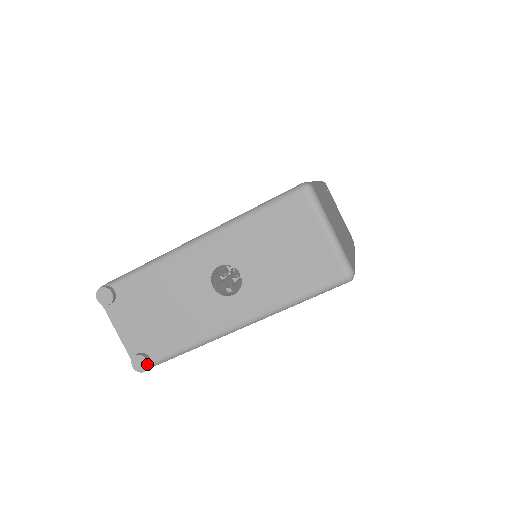
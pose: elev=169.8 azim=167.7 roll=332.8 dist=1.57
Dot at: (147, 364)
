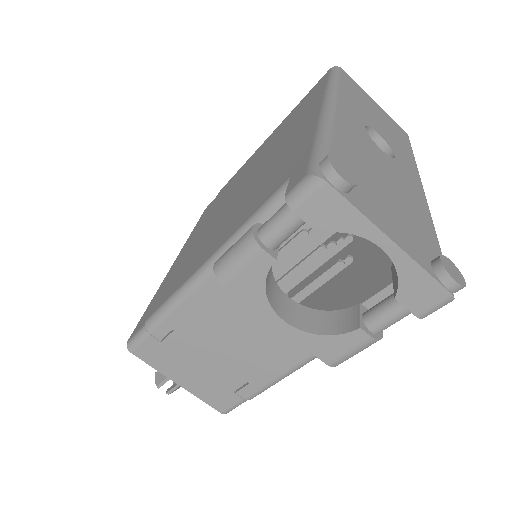
Dot at: (455, 266)
